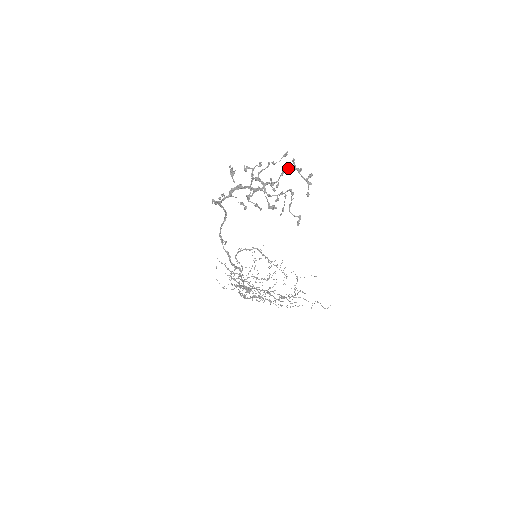
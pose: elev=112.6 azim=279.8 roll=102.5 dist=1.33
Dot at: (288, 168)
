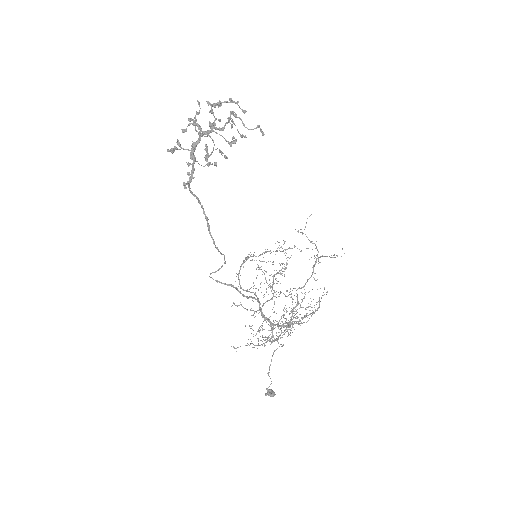
Dot at: (211, 109)
